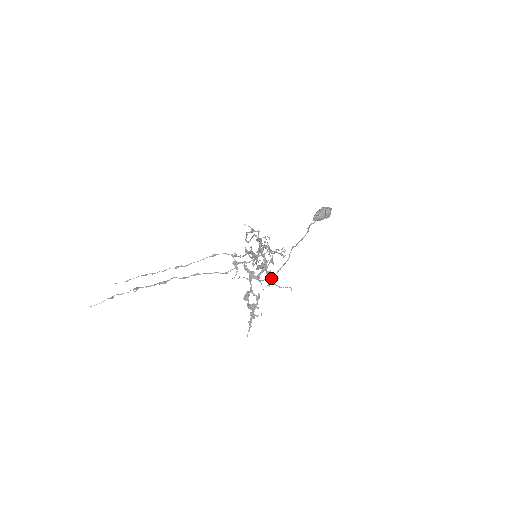
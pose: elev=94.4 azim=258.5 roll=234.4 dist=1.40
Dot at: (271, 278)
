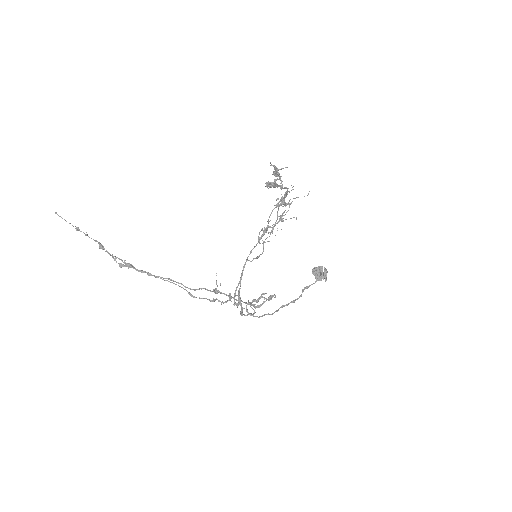
Dot at: (292, 189)
